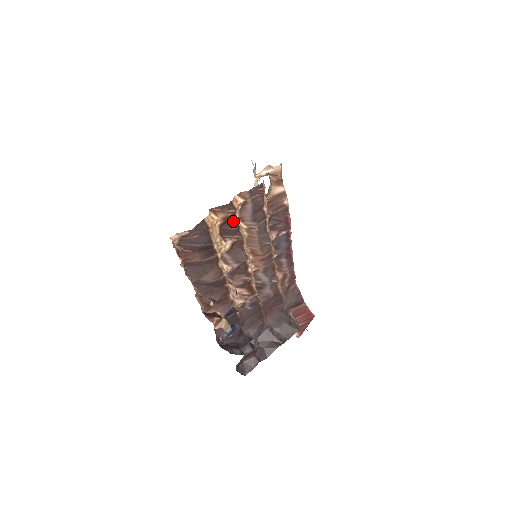
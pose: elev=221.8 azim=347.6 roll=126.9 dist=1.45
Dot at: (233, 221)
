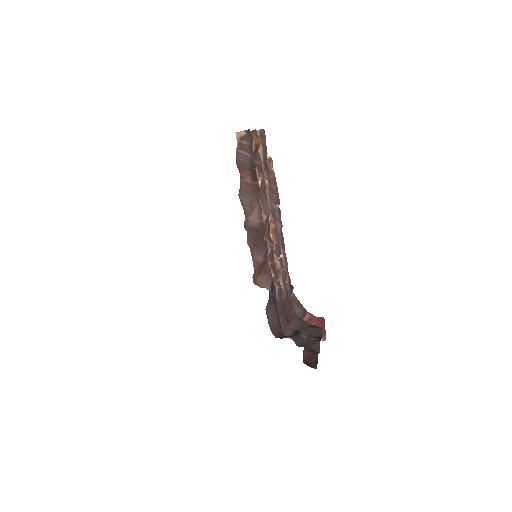
Dot at: (258, 155)
